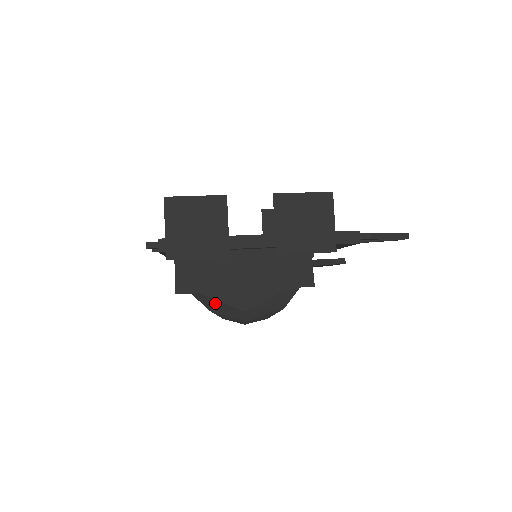
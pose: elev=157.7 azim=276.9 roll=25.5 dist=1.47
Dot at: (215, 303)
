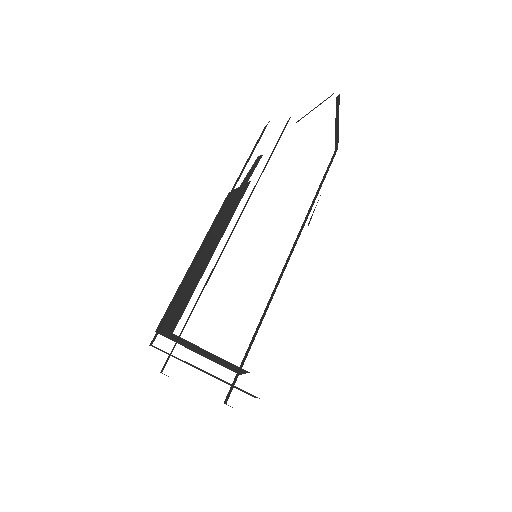
Dot at: occluded
